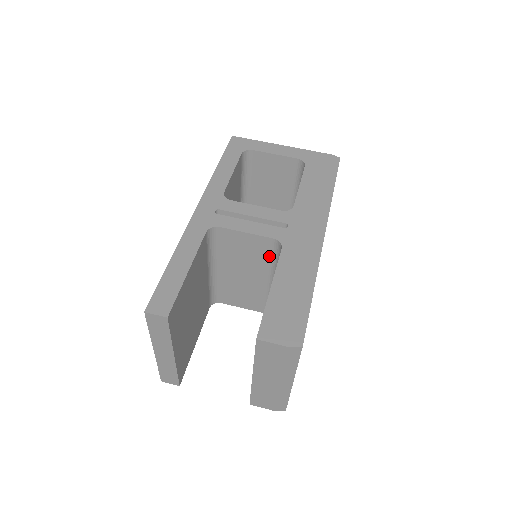
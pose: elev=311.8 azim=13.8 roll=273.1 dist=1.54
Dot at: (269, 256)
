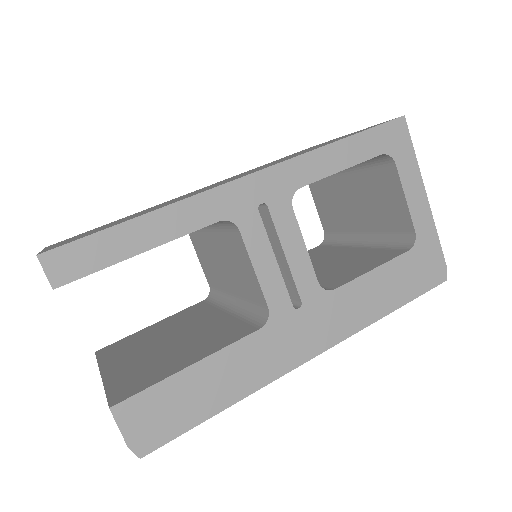
Dot at: (251, 299)
